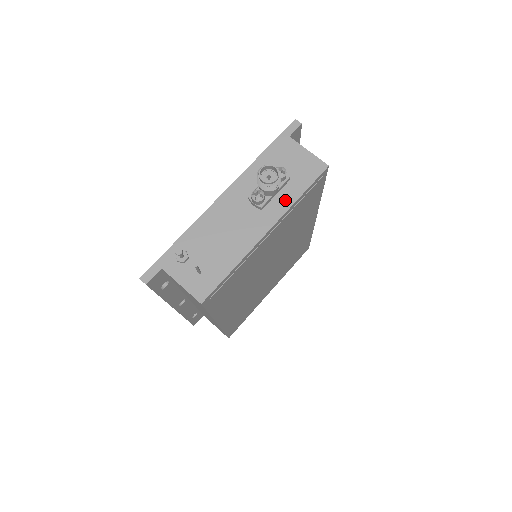
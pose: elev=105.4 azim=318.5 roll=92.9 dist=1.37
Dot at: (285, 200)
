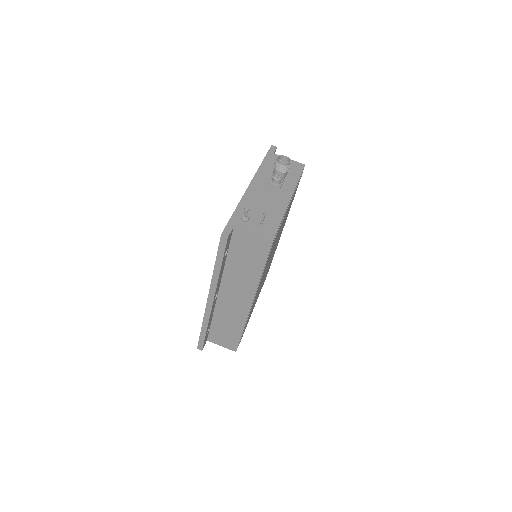
Dot at: (291, 183)
